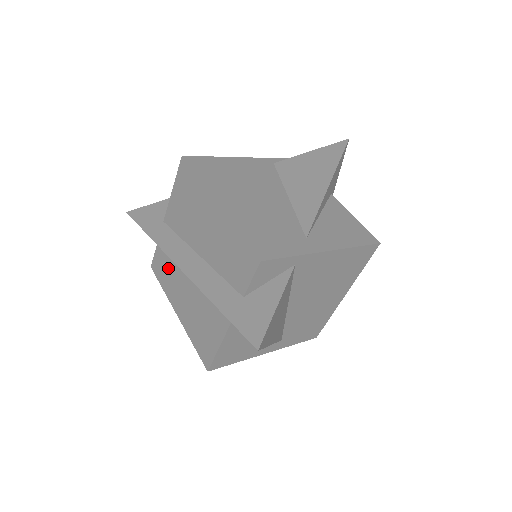
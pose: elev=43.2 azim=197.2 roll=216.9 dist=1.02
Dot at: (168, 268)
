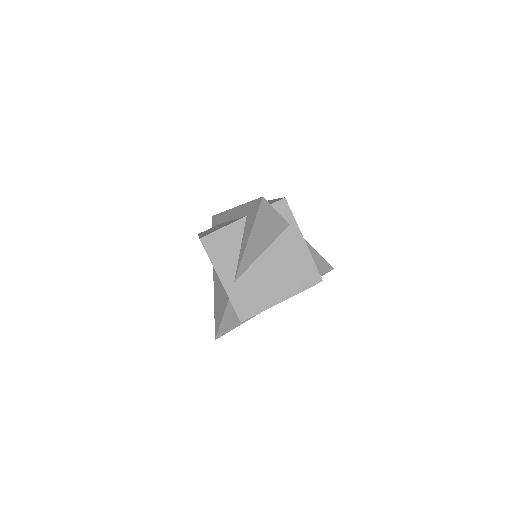
Dot at: (214, 227)
